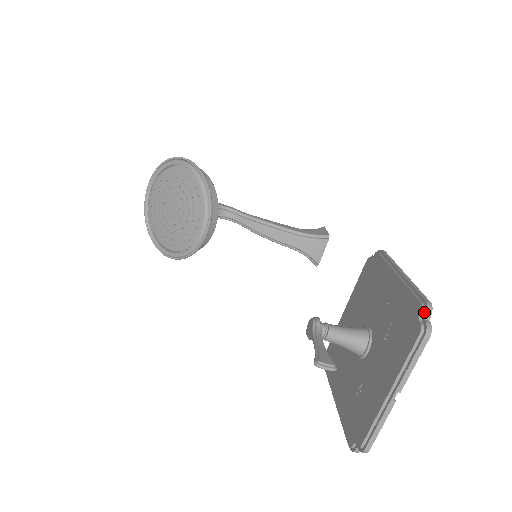
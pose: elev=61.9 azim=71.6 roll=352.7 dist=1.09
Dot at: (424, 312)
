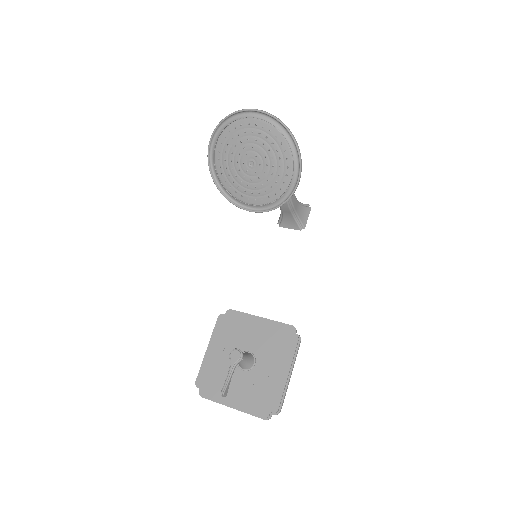
Dot at: (275, 413)
